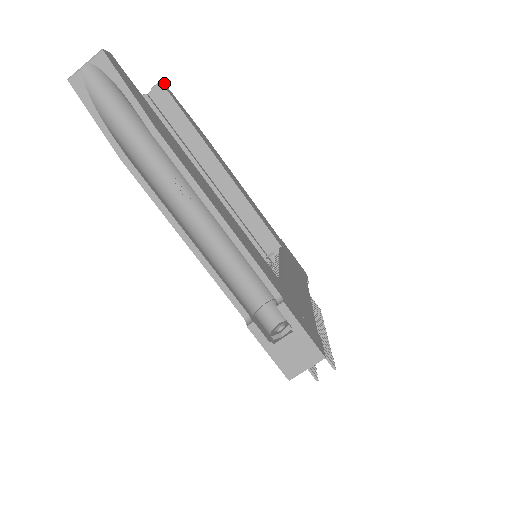
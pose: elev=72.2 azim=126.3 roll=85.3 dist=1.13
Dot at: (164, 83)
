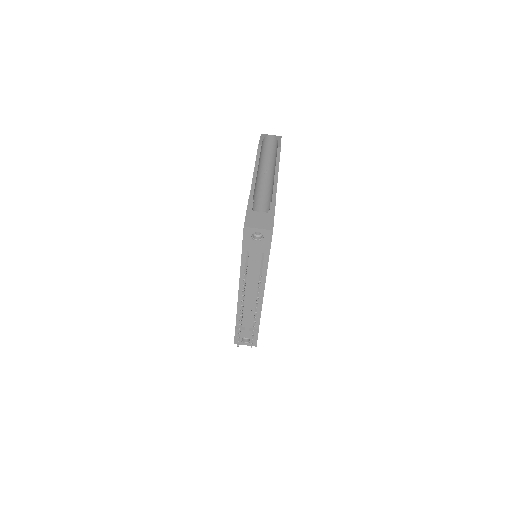
Dot at: occluded
